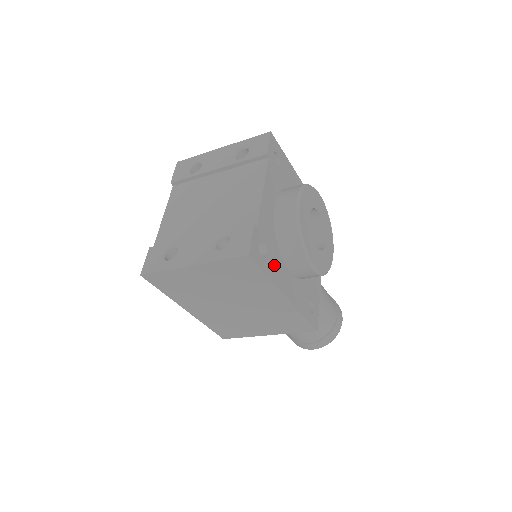
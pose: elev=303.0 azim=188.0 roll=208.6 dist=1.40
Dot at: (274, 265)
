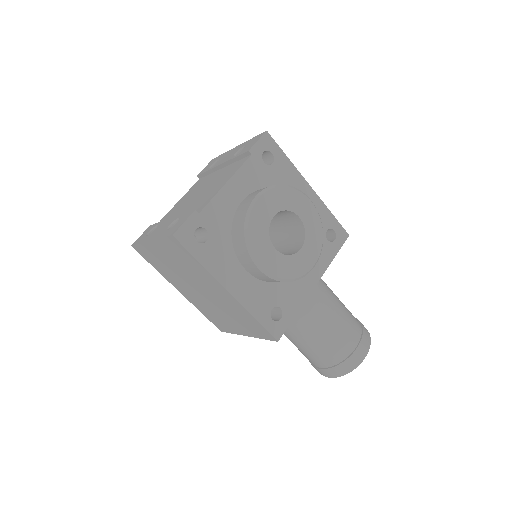
Dot at: (216, 255)
